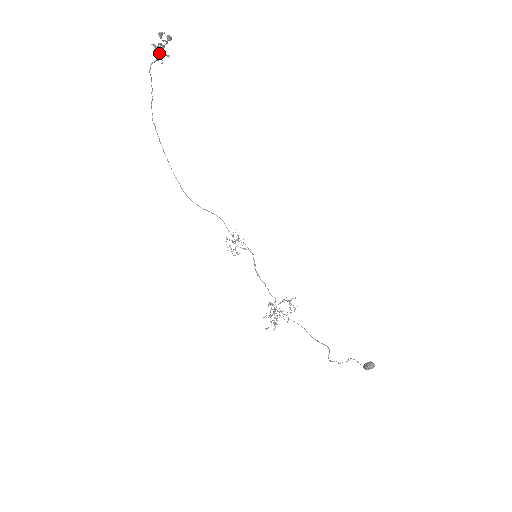
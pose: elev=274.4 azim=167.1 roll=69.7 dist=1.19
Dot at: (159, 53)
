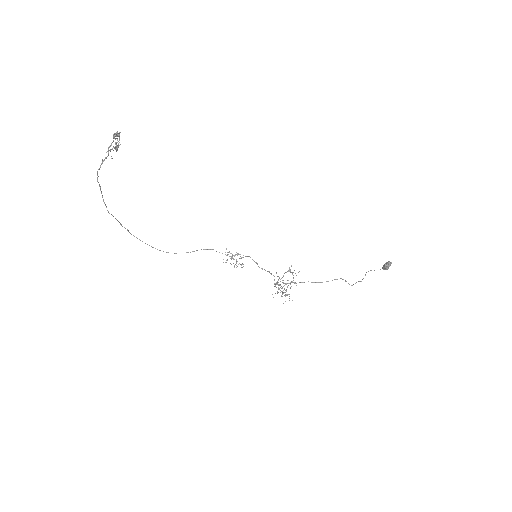
Dot at: occluded
